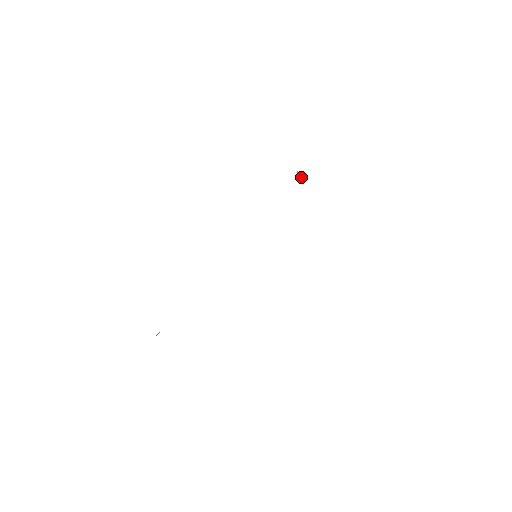
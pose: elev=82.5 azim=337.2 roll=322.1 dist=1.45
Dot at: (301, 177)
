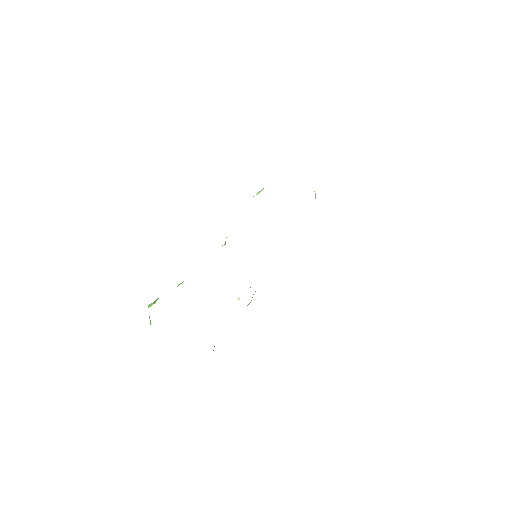
Dot at: (315, 198)
